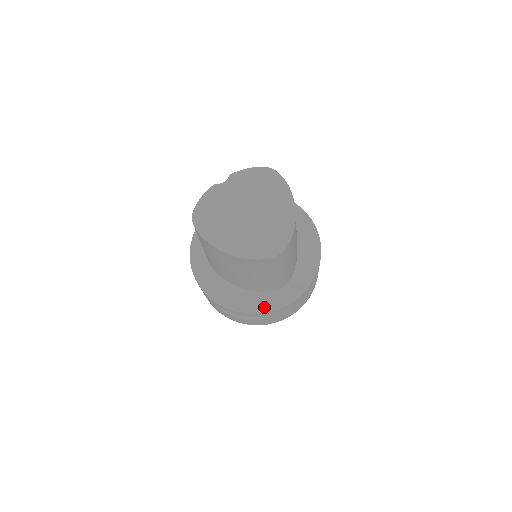
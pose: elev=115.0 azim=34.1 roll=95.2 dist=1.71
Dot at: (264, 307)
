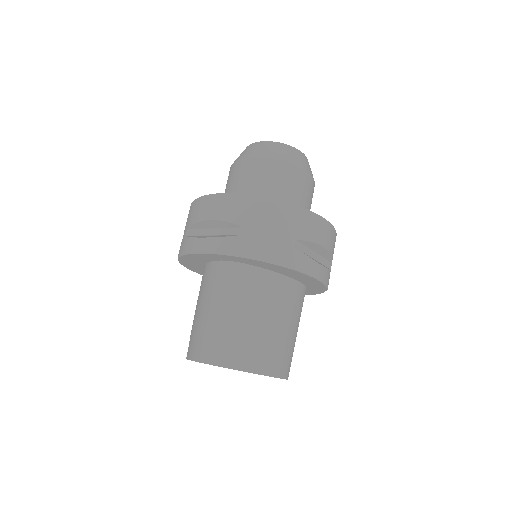
Dot at: occluded
